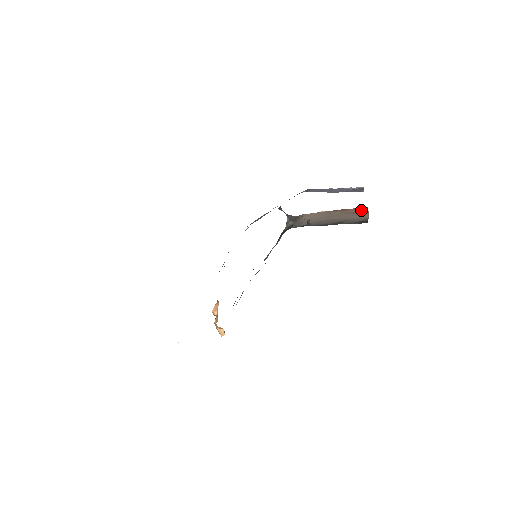
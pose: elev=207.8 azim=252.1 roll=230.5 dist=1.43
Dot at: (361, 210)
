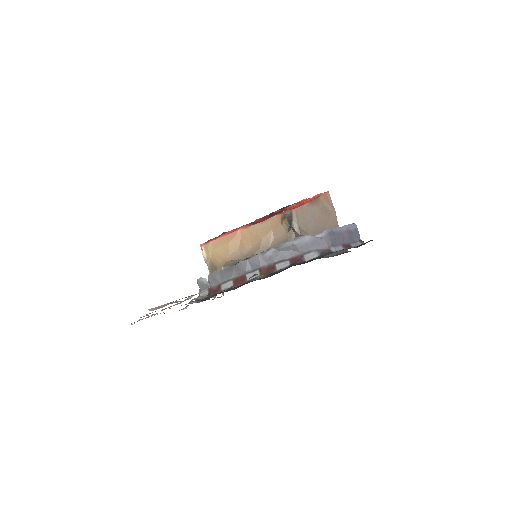
Dot at: (329, 204)
